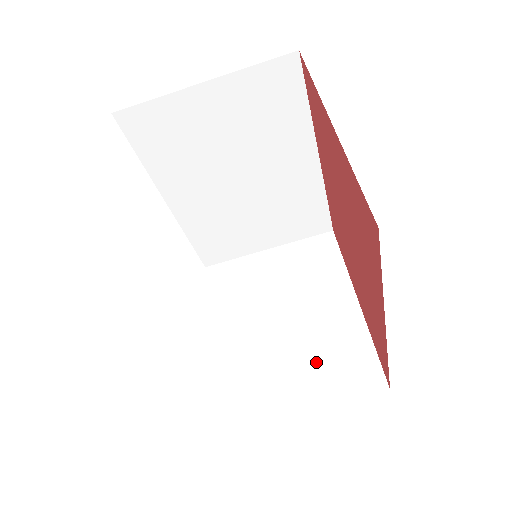
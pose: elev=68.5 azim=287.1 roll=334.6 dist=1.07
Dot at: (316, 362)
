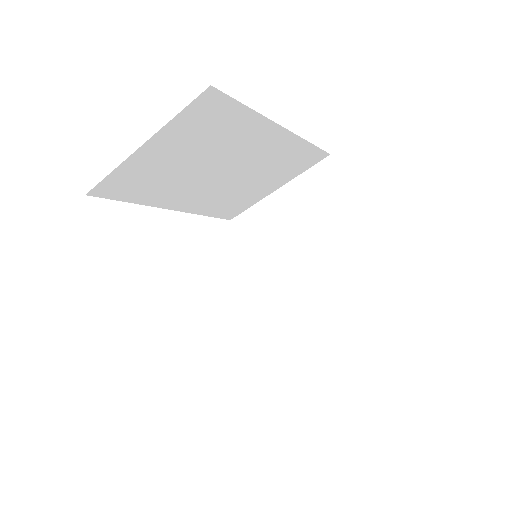
Dot at: (341, 297)
